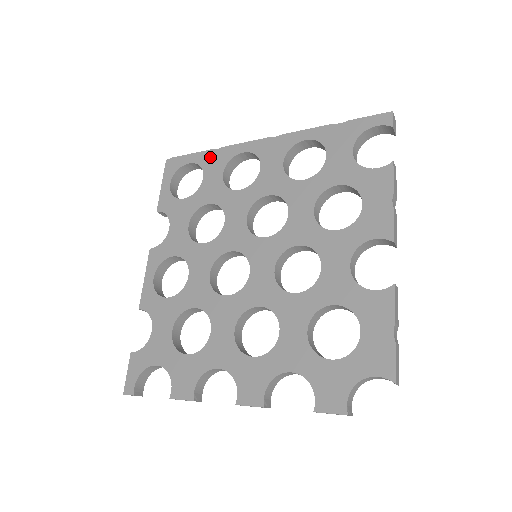
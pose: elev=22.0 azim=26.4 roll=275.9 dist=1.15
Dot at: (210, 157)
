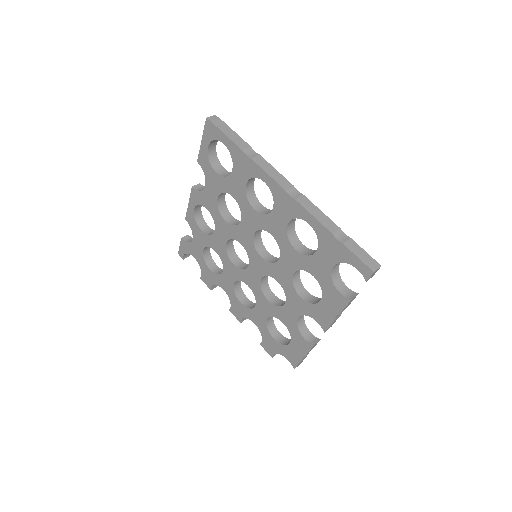
Dot at: (240, 157)
